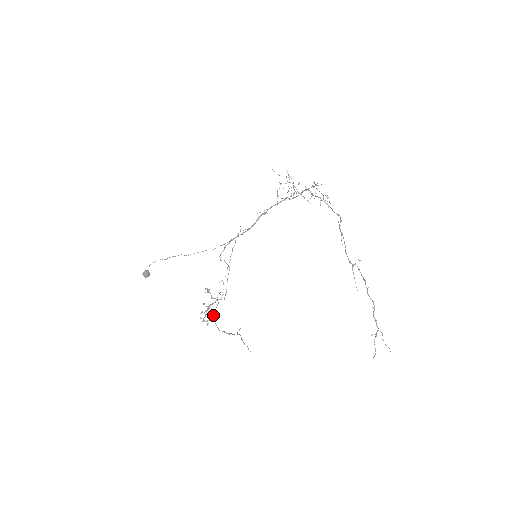
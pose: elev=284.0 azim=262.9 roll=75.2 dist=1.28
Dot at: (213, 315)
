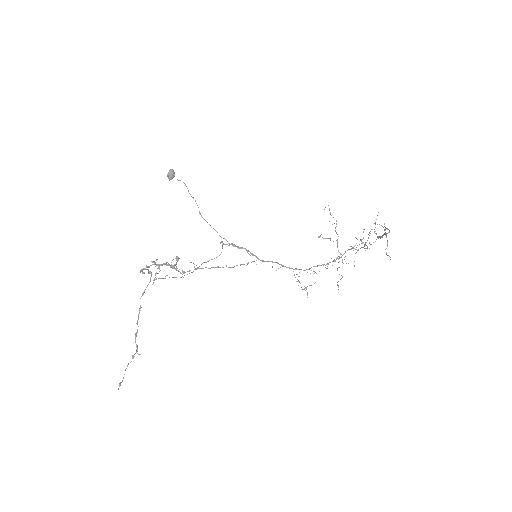
Dot at: occluded
